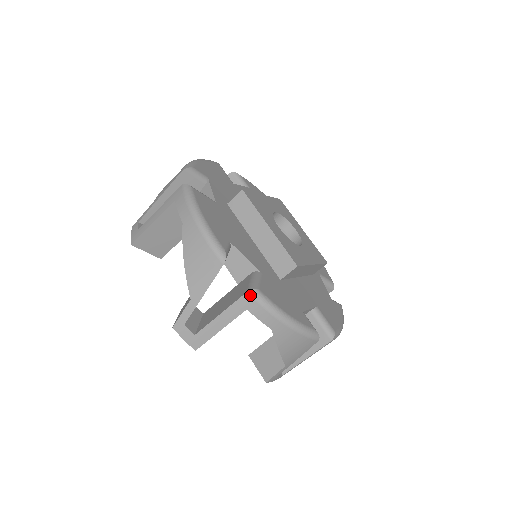
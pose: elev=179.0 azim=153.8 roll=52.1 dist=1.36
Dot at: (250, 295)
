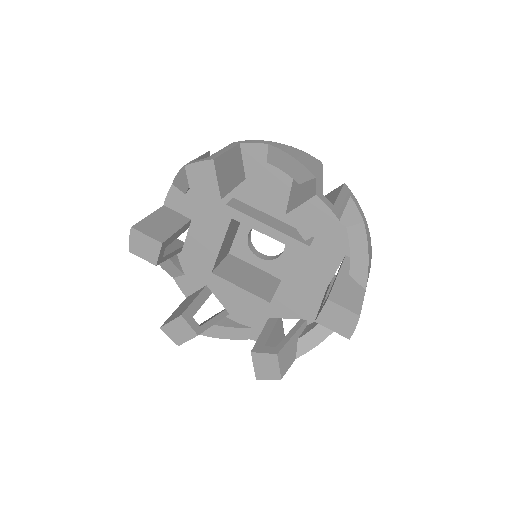
Dot at: (347, 186)
